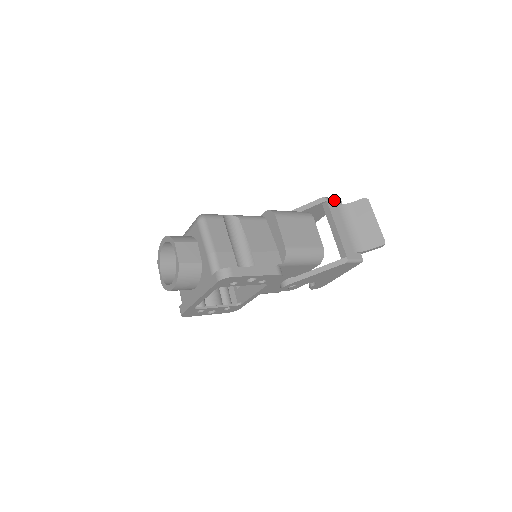
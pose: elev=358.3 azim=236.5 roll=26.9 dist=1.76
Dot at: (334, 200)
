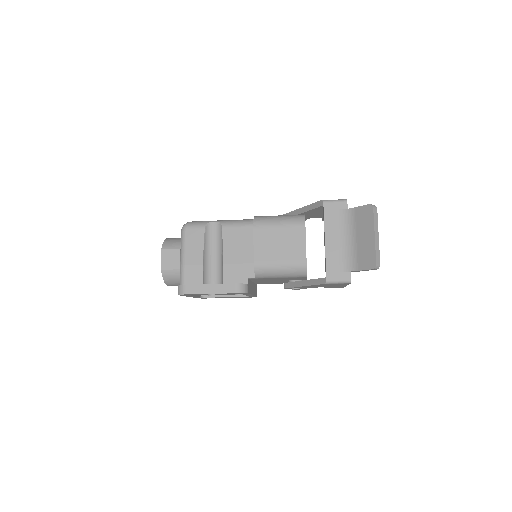
Dot at: (336, 203)
